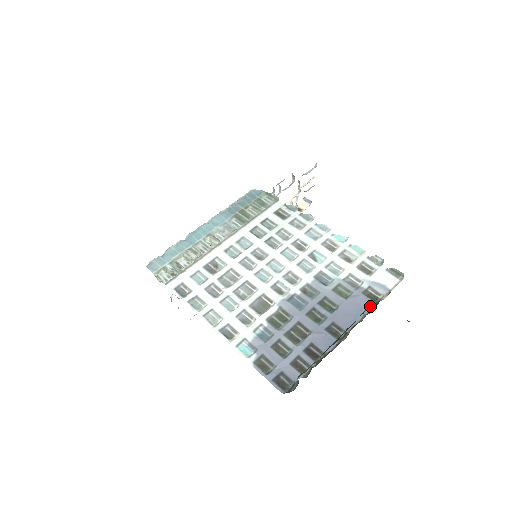
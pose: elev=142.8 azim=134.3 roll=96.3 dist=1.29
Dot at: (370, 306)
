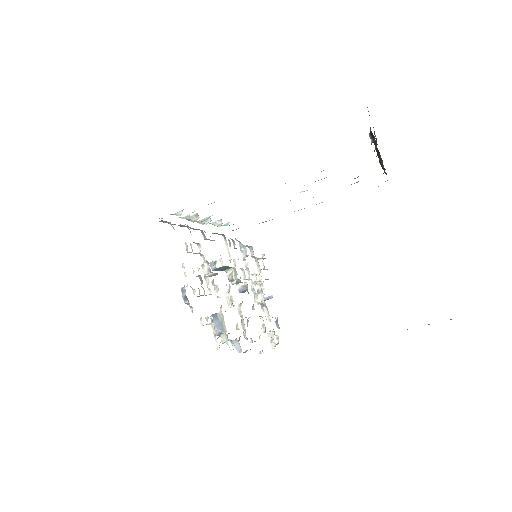
Dot at: (380, 162)
